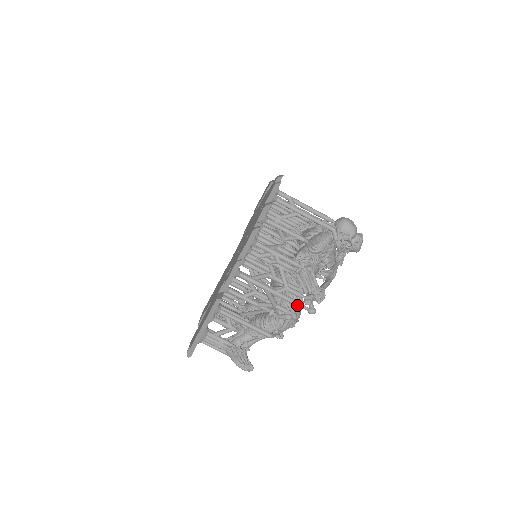
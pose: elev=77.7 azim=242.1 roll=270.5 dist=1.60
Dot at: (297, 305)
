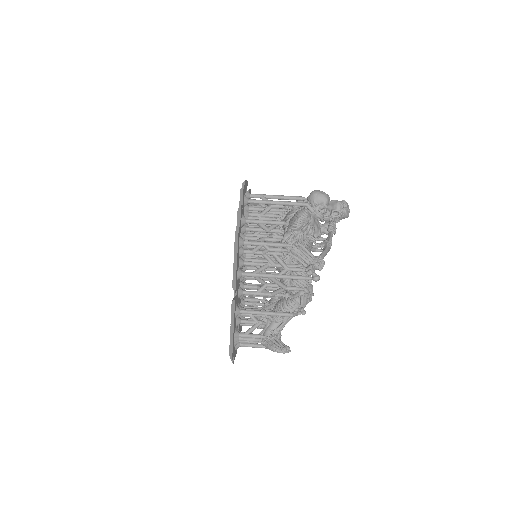
Dot at: (301, 279)
